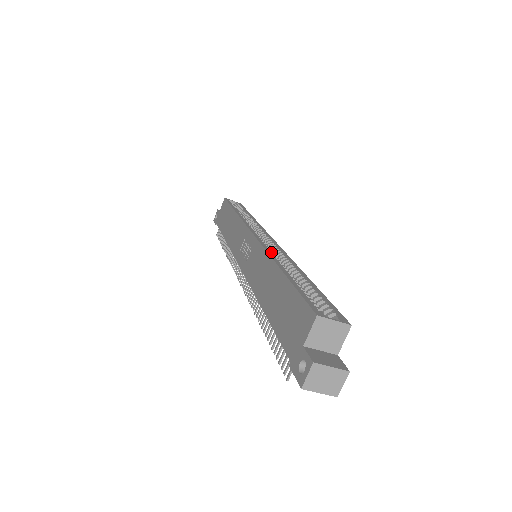
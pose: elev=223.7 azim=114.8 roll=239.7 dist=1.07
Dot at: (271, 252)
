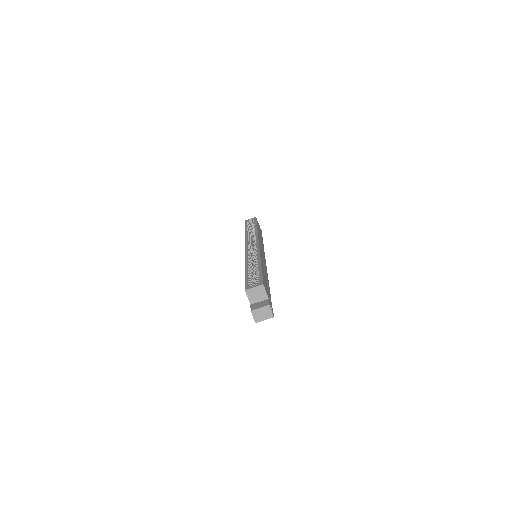
Dot at: (248, 257)
